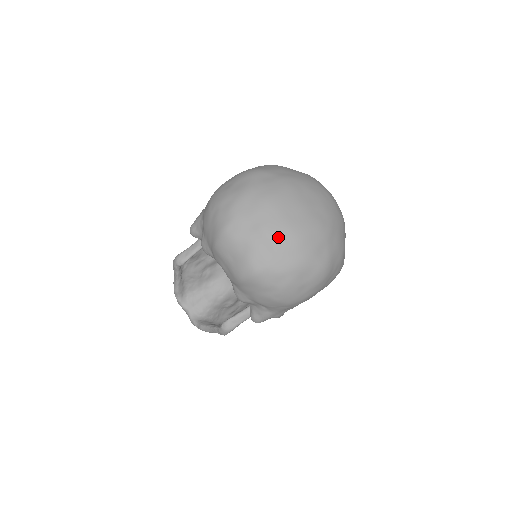
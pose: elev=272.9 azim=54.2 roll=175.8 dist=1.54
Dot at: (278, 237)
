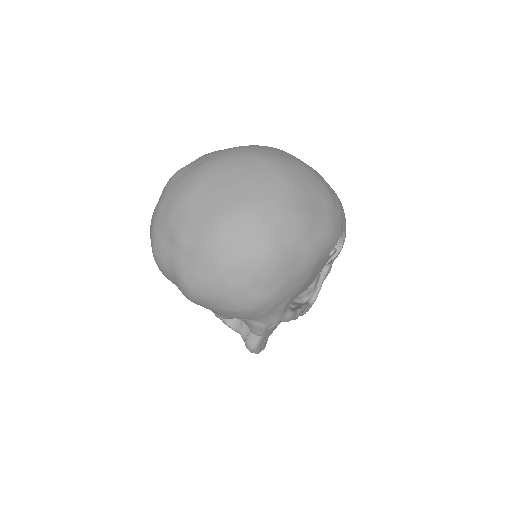
Dot at: (192, 241)
